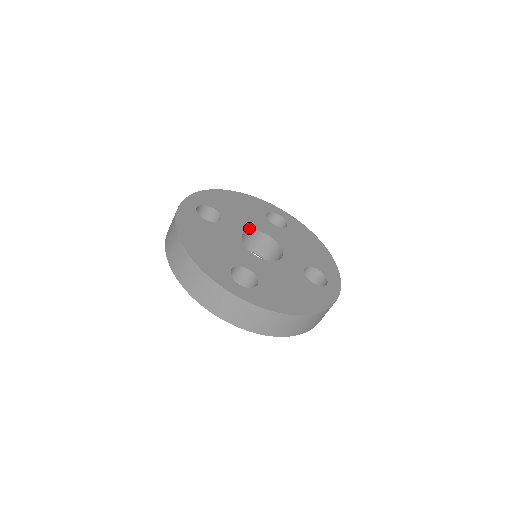
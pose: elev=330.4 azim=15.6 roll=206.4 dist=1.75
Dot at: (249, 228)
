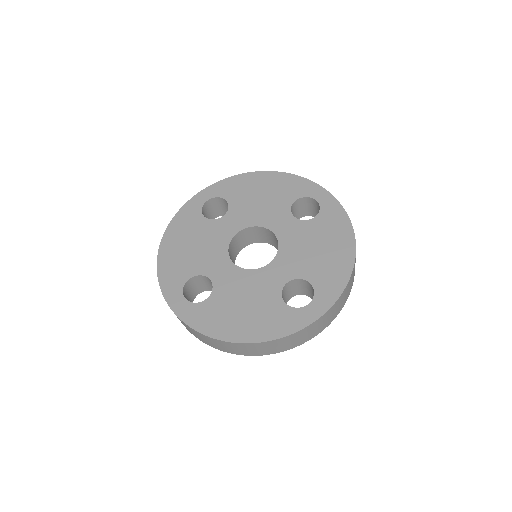
Dot at: (253, 224)
